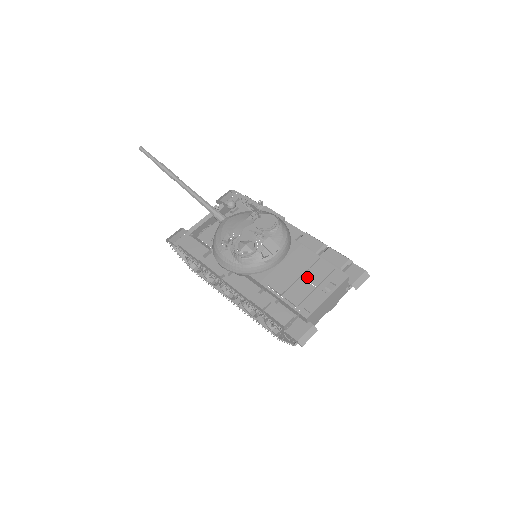
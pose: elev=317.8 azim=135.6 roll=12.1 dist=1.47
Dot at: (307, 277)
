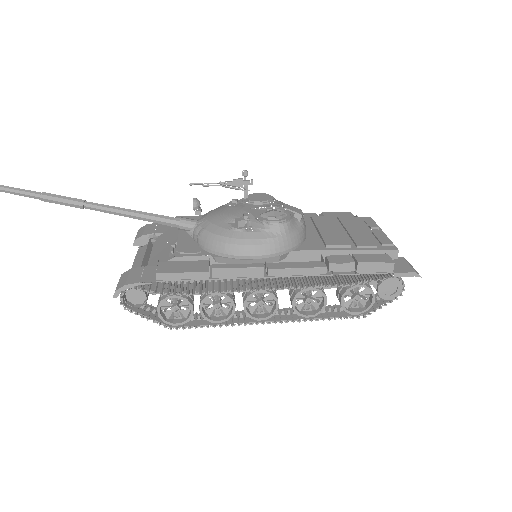
Dot at: (347, 228)
